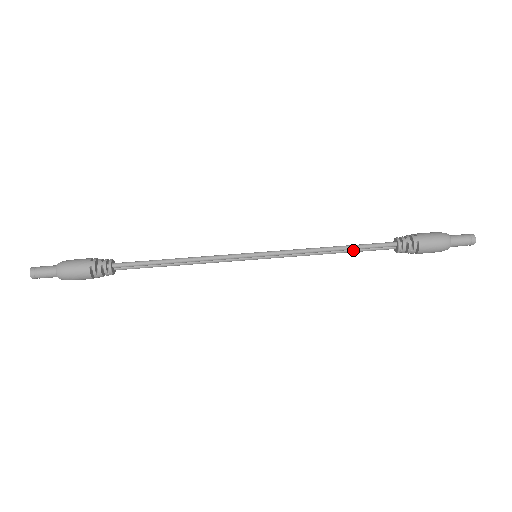
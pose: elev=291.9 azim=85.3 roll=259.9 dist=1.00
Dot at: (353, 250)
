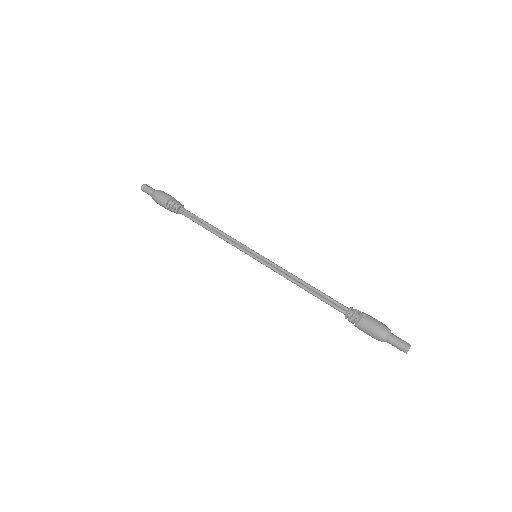
Dot at: (317, 294)
